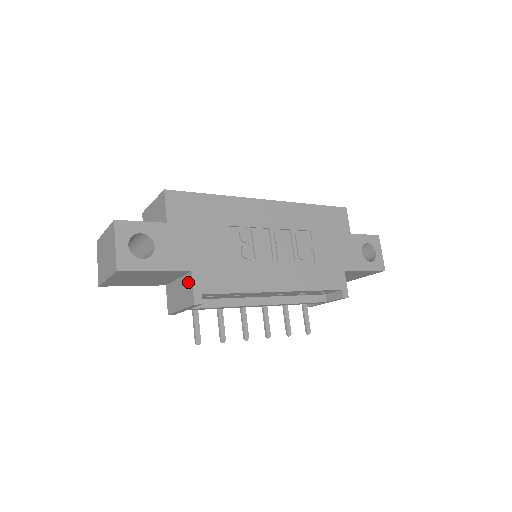
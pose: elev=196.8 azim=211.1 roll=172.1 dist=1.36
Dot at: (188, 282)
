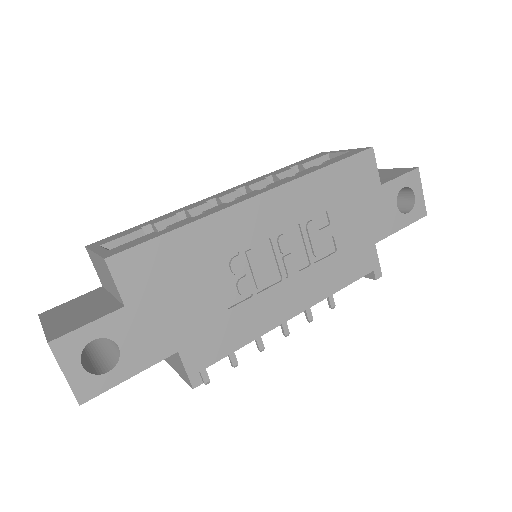
Dot at: (177, 358)
